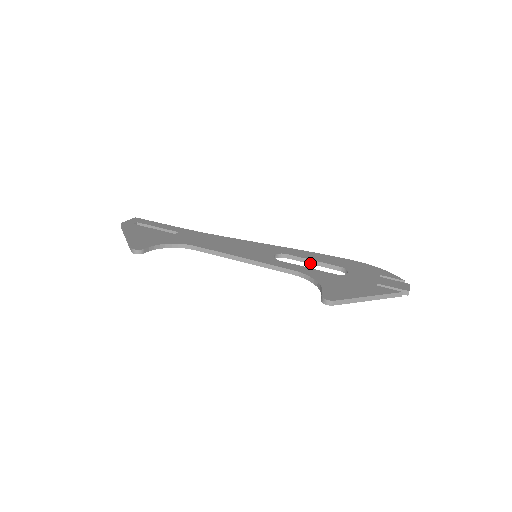
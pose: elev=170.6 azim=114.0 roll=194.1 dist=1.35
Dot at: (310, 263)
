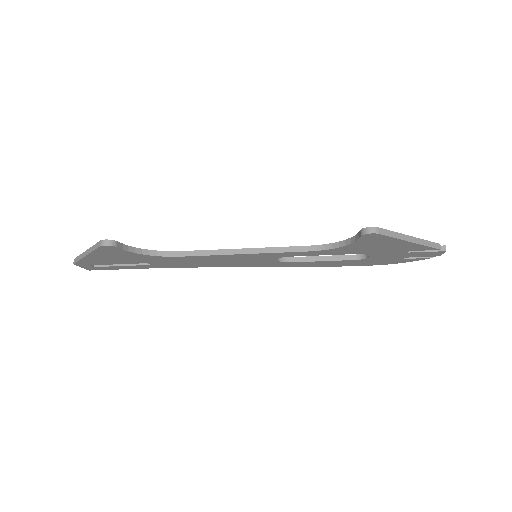
Dot at: (320, 260)
